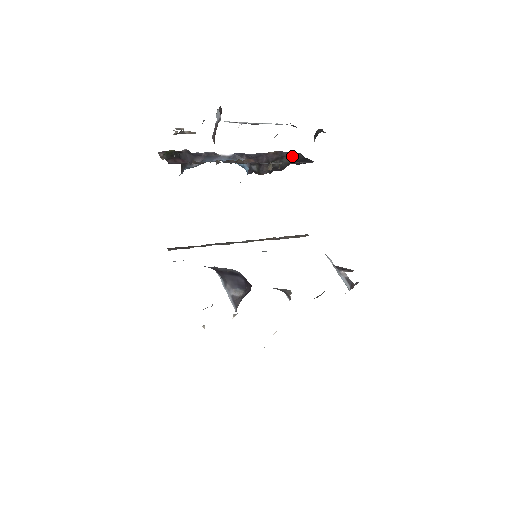
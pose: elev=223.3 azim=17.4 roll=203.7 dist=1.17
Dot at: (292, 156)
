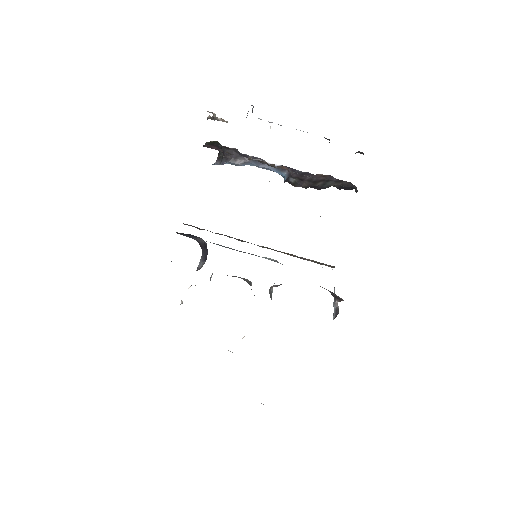
Dot at: (340, 182)
